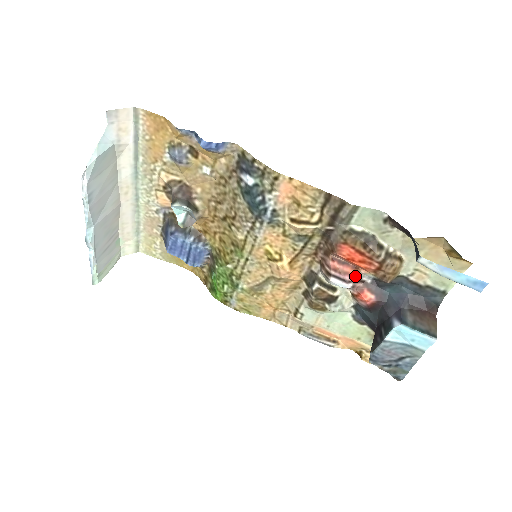
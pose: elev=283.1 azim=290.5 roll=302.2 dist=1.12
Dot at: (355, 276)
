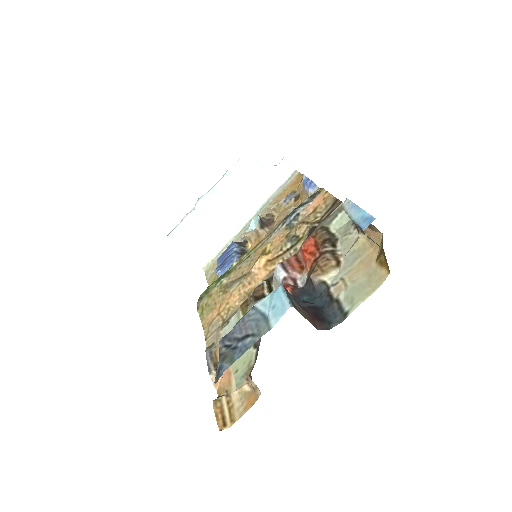
Dot at: (295, 271)
